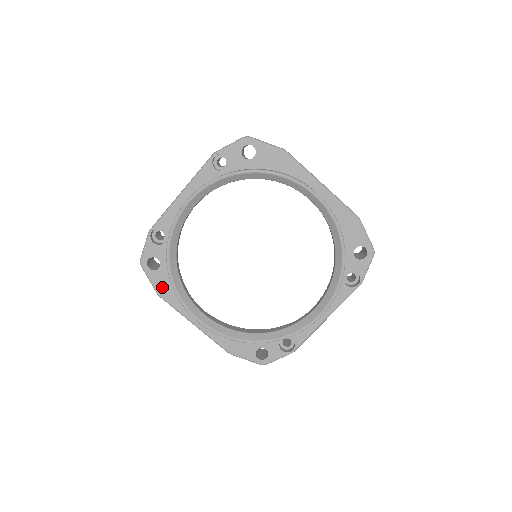
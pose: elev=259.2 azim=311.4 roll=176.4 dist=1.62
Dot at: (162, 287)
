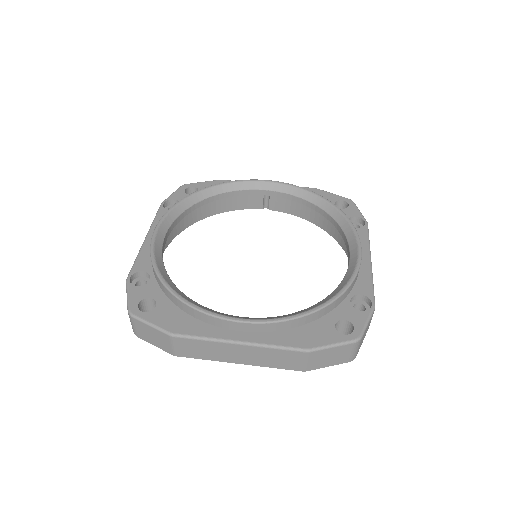
Dot at: (171, 323)
